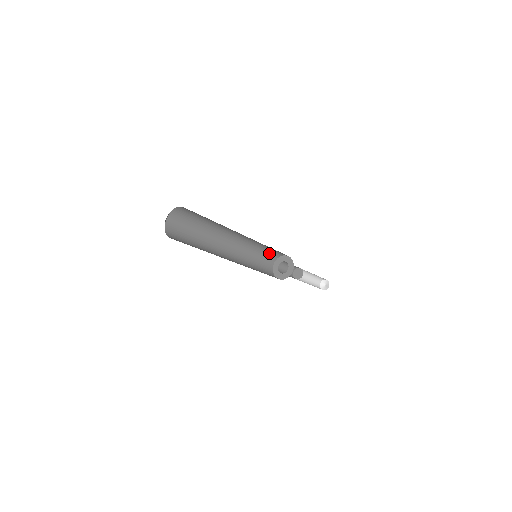
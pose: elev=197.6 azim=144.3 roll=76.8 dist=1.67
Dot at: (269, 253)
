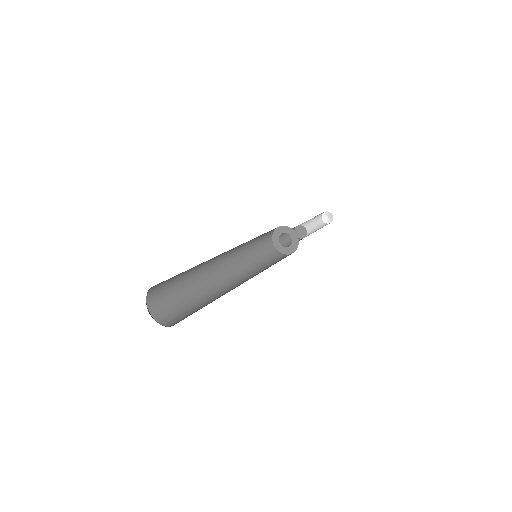
Dot at: (262, 241)
